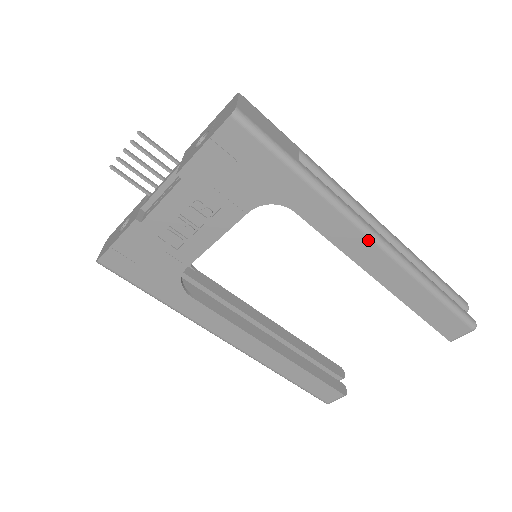
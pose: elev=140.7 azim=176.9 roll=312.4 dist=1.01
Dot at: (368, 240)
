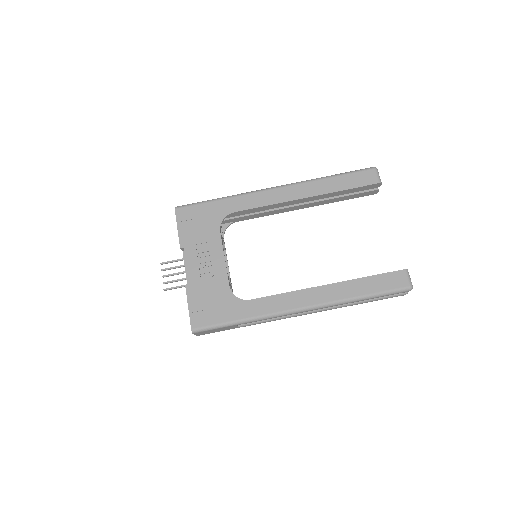
Dot at: (273, 190)
